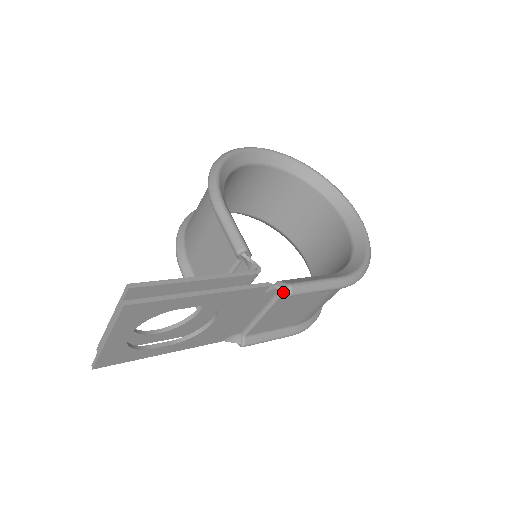
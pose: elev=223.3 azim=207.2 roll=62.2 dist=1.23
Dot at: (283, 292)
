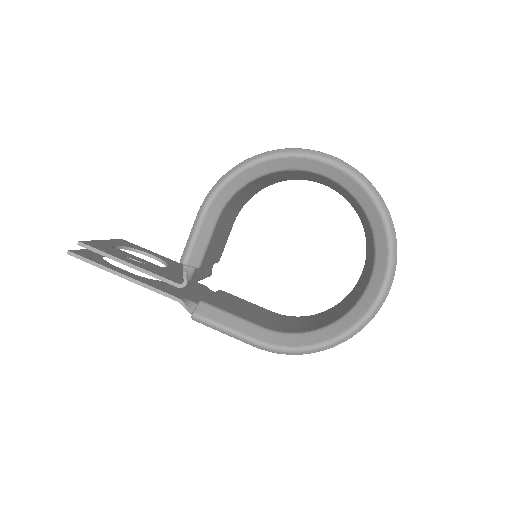
Dot at: occluded
